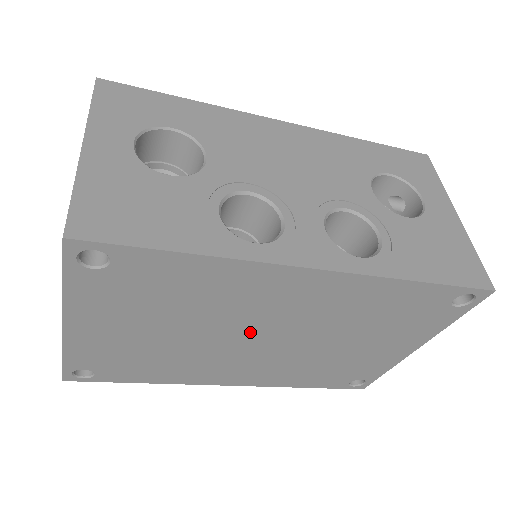
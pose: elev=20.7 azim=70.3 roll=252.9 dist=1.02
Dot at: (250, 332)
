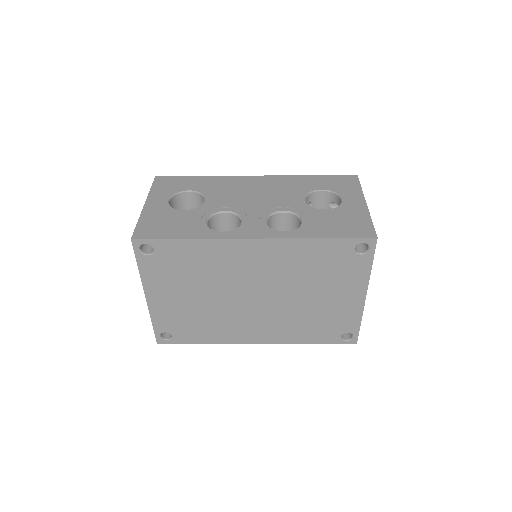
Dot at: (244, 291)
